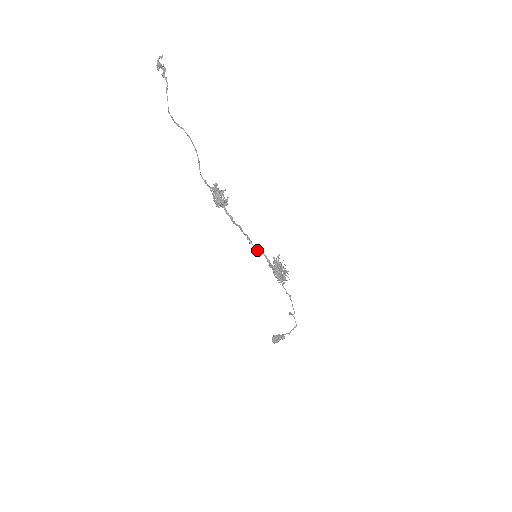
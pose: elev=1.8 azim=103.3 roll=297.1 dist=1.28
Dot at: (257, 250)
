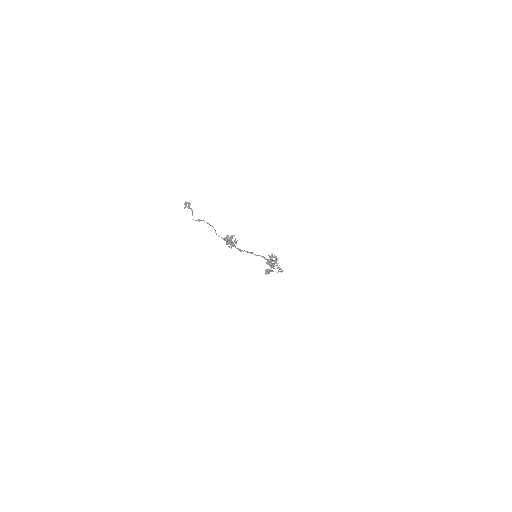
Dot at: (257, 255)
